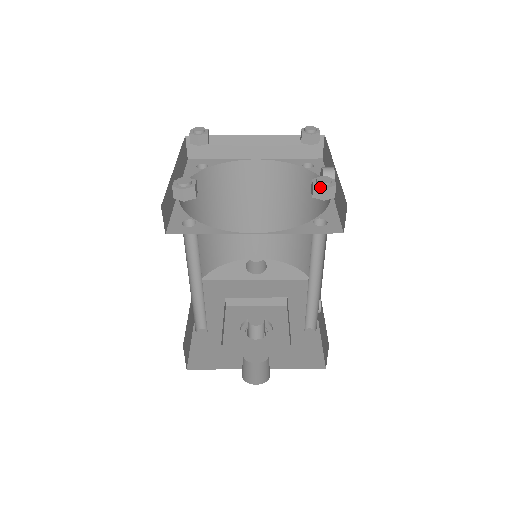
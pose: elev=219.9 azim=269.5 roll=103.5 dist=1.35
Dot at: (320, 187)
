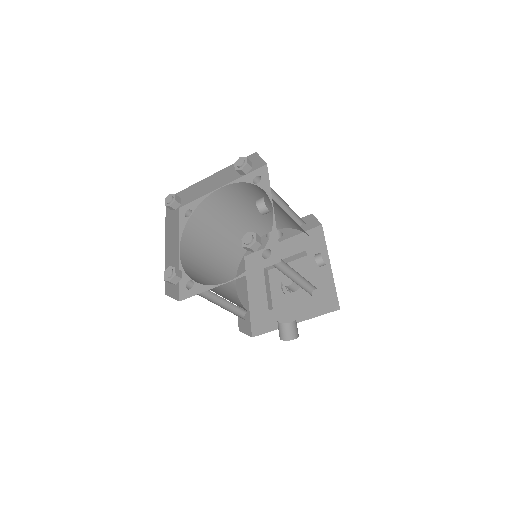
Dot at: (246, 247)
